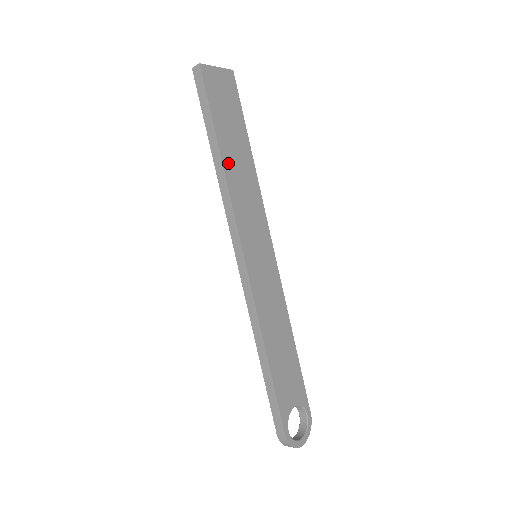
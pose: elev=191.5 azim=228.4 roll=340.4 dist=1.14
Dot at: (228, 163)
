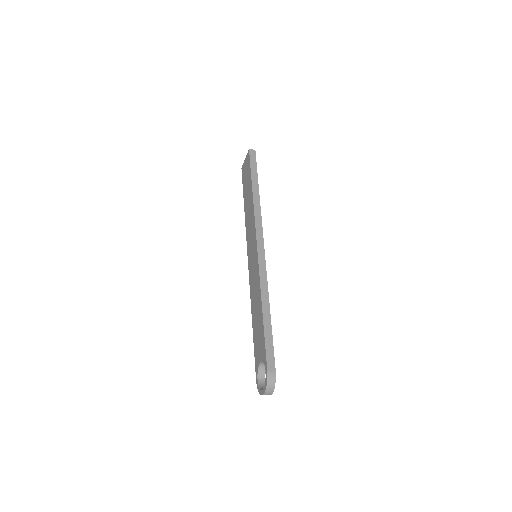
Dot at: occluded
